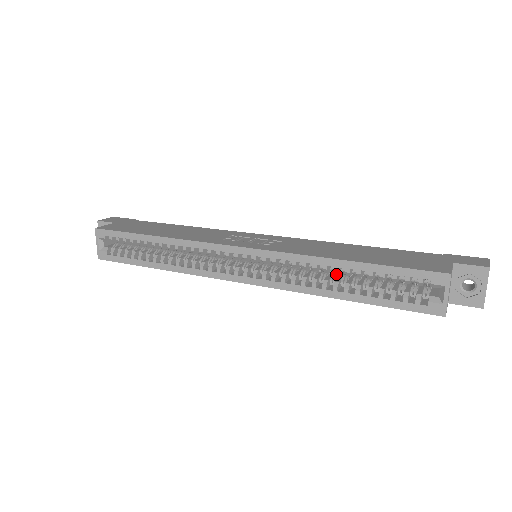
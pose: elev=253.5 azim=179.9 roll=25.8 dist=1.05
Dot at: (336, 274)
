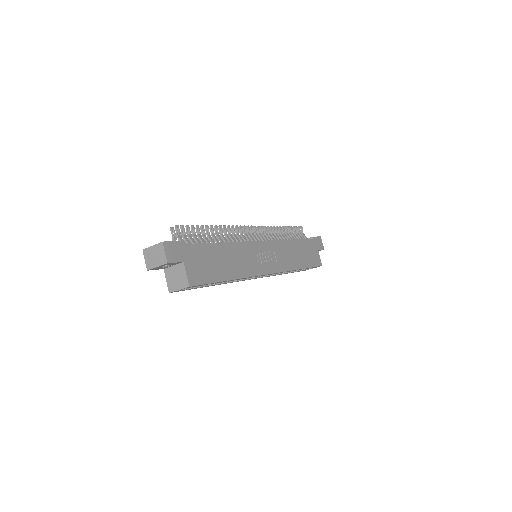
Dot at: occluded
